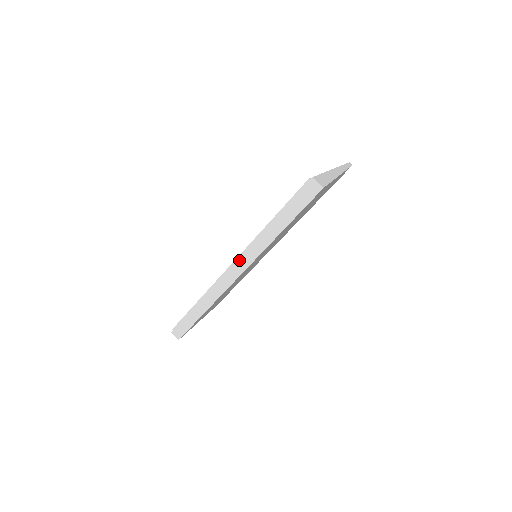
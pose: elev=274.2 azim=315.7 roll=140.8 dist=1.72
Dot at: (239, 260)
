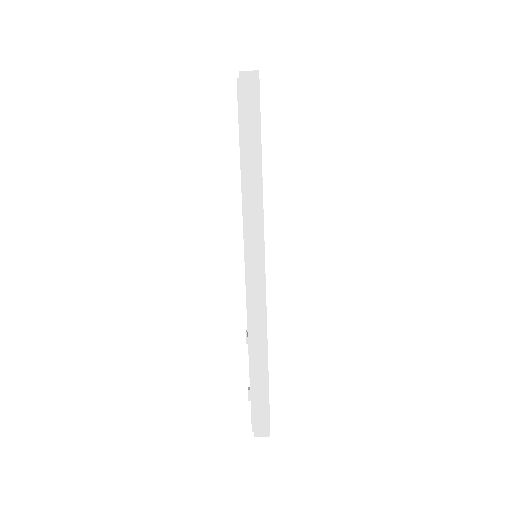
Dot at: (248, 252)
